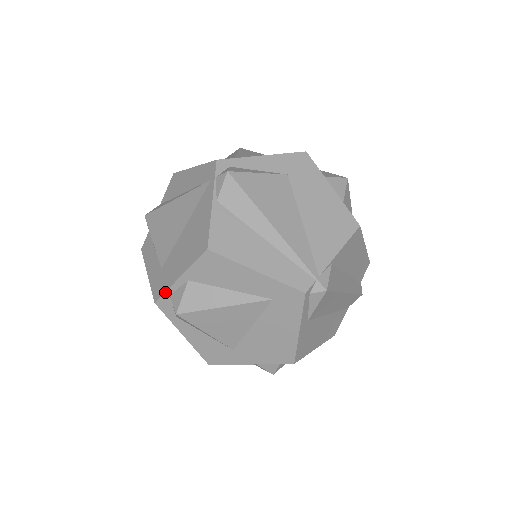
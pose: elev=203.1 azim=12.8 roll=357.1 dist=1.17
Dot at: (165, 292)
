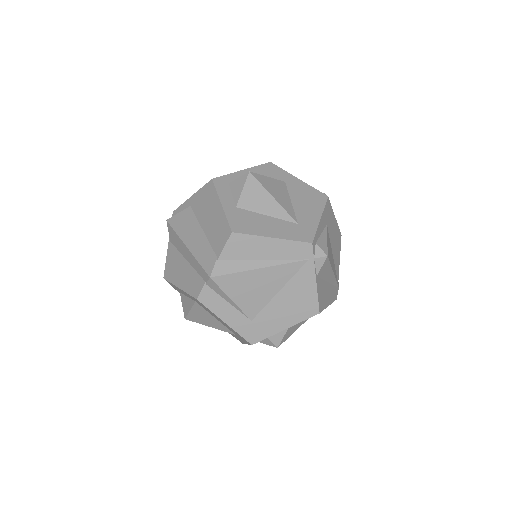
Dot at: (267, 338)
